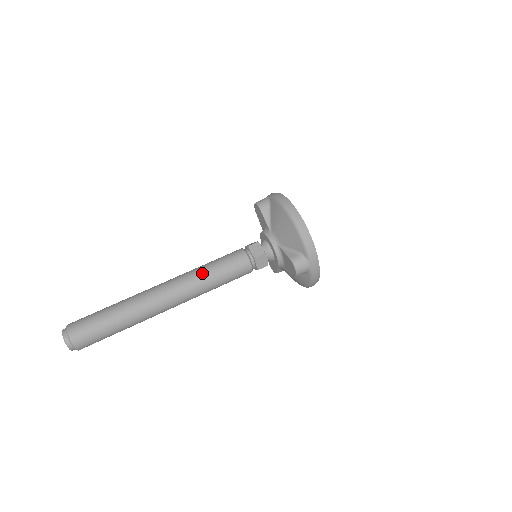
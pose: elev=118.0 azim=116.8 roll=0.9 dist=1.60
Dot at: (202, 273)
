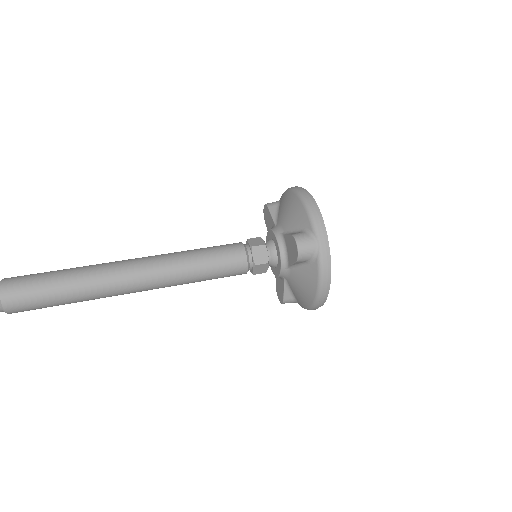
Dot at: (184, 252)
